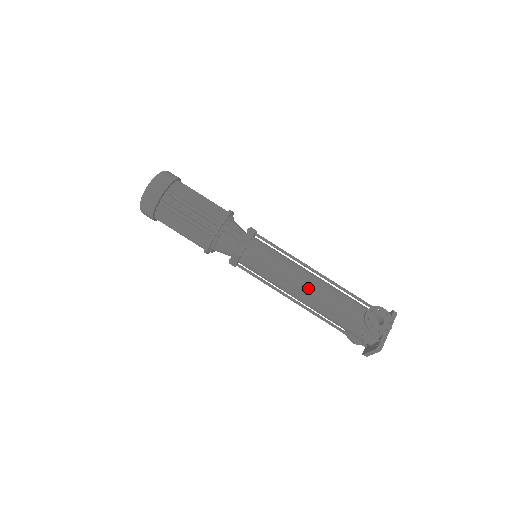
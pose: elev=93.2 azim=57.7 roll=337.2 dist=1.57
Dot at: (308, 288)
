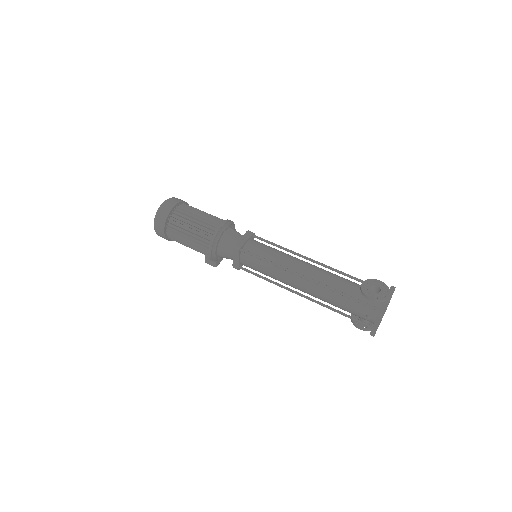
Dot at: (304, 271)
